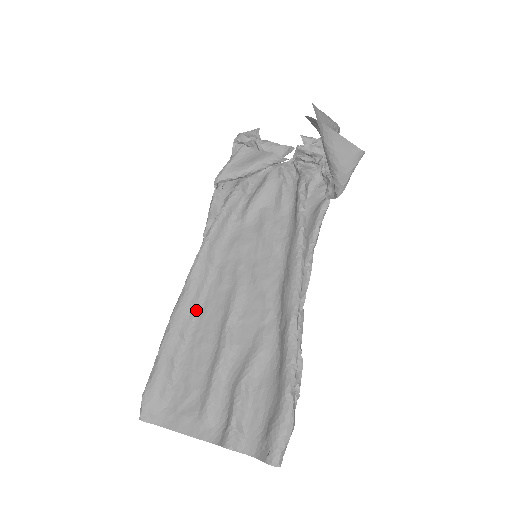
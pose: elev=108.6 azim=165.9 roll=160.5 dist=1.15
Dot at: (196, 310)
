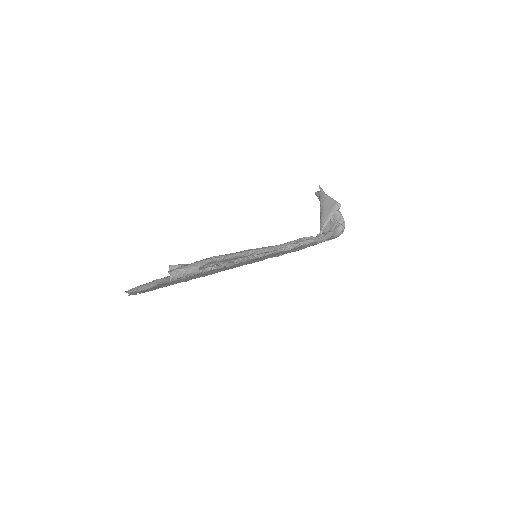
Dot at: occluded
